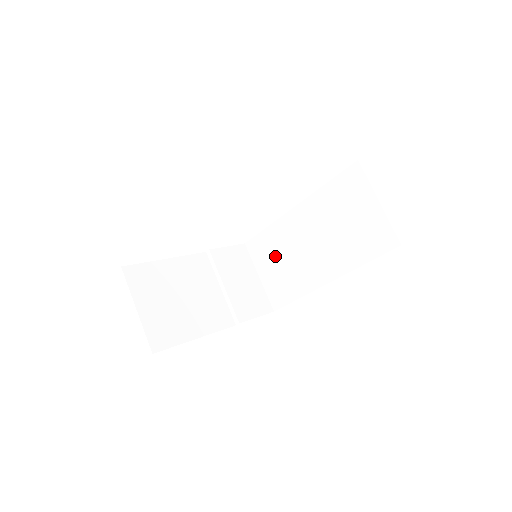
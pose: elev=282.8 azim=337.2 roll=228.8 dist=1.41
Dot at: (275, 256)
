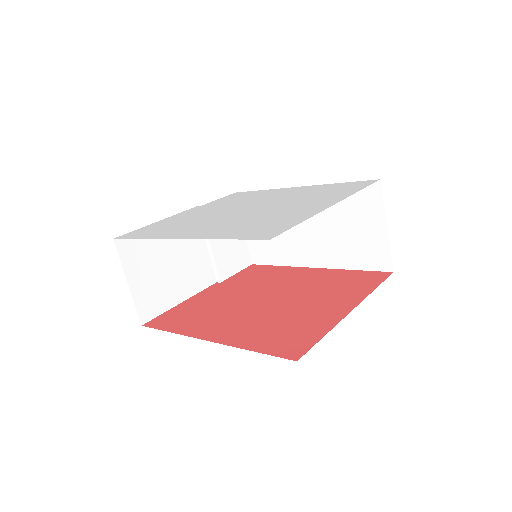
Dot at: occluded
